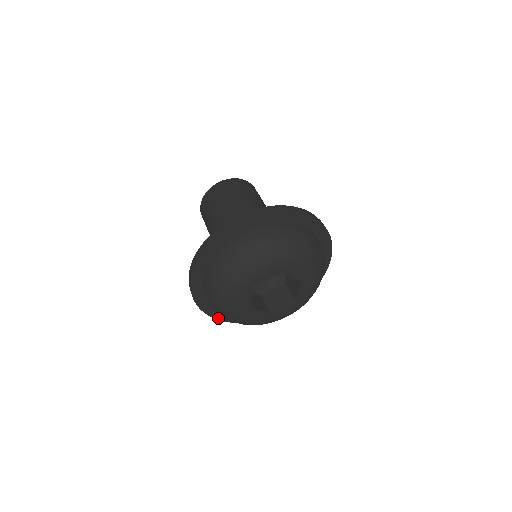
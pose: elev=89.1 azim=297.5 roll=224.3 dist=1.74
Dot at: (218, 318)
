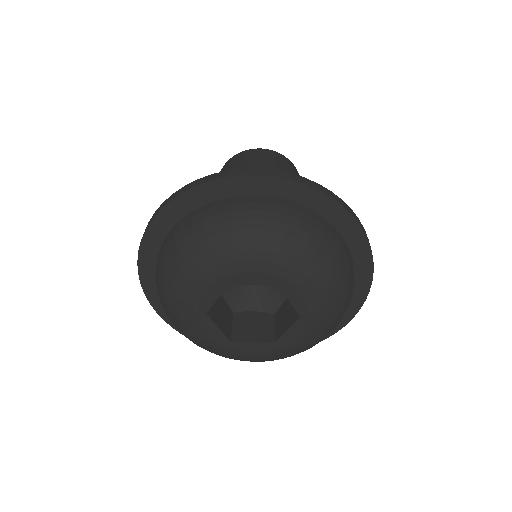
Dot at: (159, 311)
